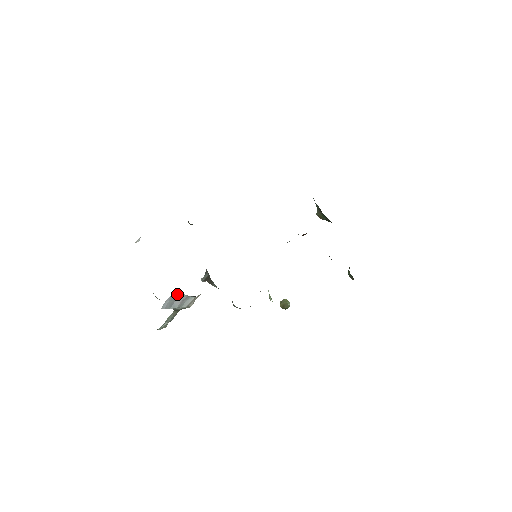
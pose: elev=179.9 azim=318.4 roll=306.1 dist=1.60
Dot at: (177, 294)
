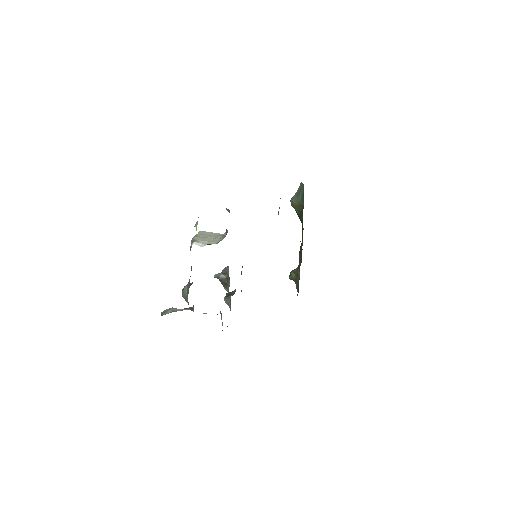
Dot at: occluded
